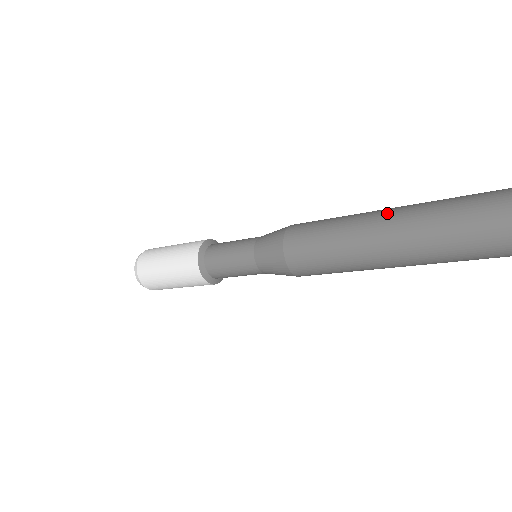
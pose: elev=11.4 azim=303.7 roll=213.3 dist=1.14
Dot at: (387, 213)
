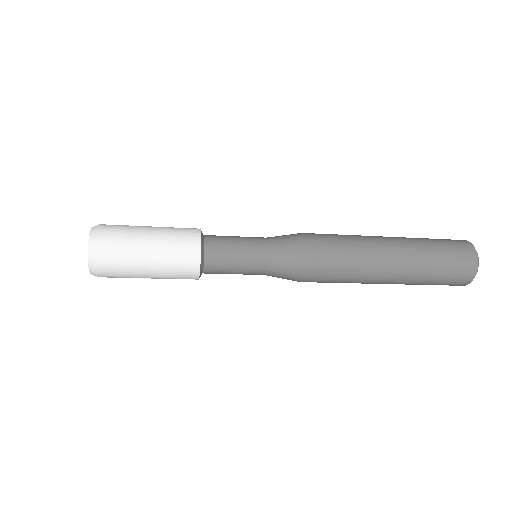
Dot at: (393, 238)
